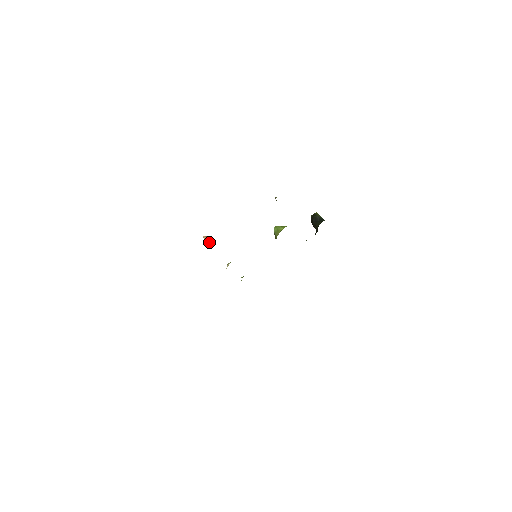
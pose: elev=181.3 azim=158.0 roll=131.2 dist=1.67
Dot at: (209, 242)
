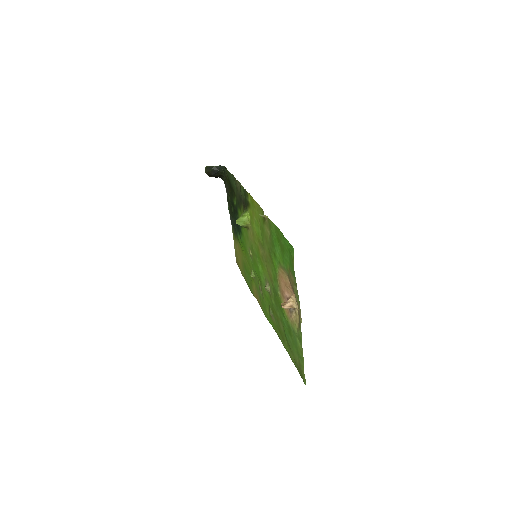
Dot at: (290, 305)
